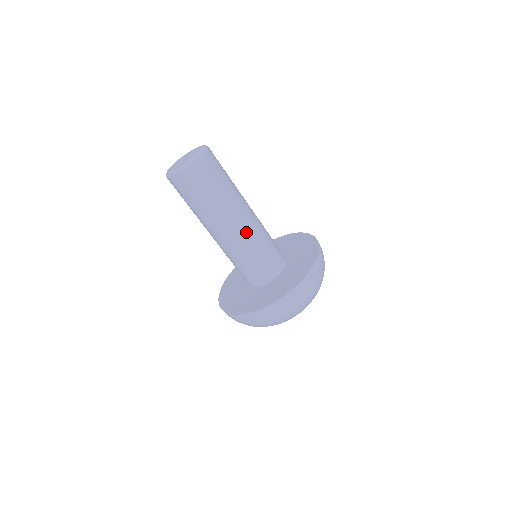
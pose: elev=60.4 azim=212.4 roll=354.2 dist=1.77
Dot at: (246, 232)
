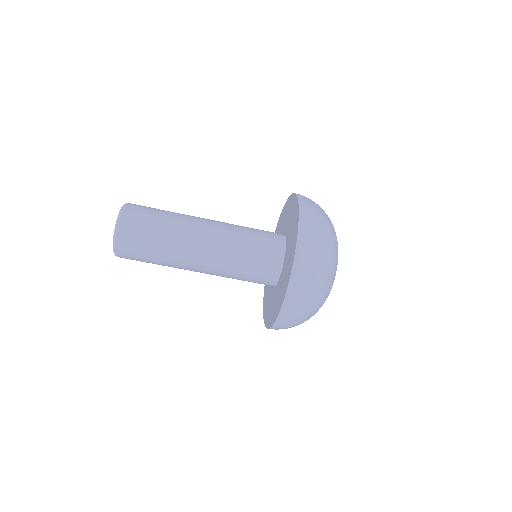
Dot at: (220, 225)
